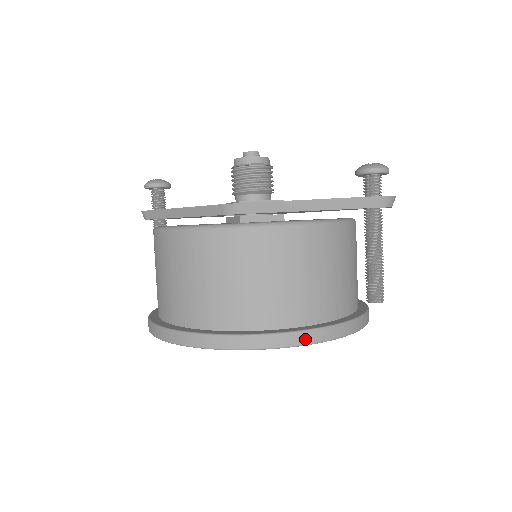
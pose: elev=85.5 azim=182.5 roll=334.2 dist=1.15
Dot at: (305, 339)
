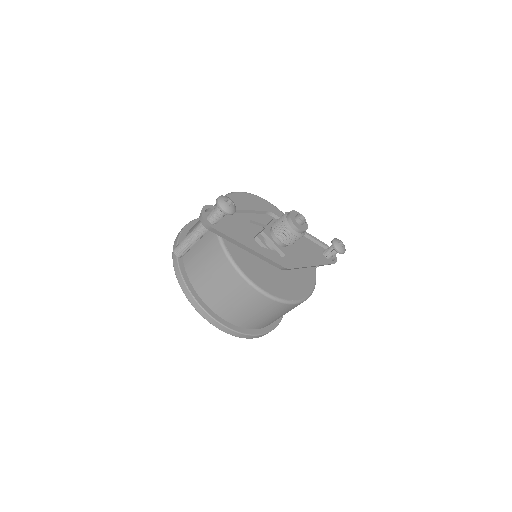
Dot at: occluded
